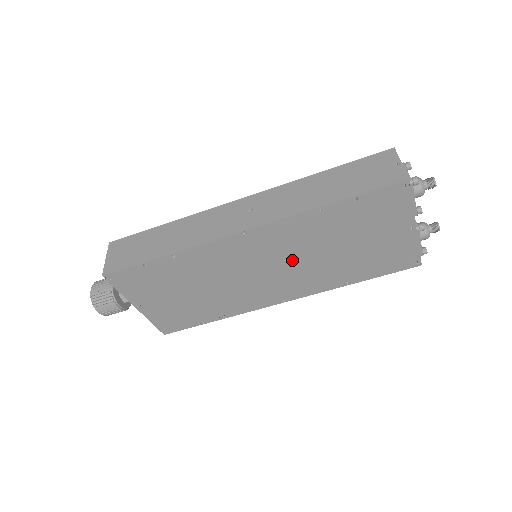
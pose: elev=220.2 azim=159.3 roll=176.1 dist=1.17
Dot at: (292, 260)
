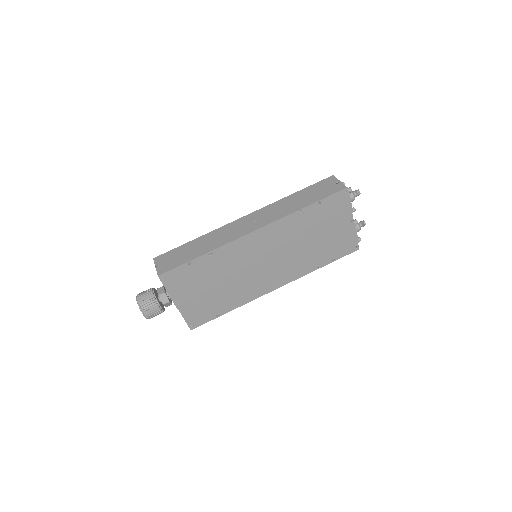
Dot at: (283, 252)
